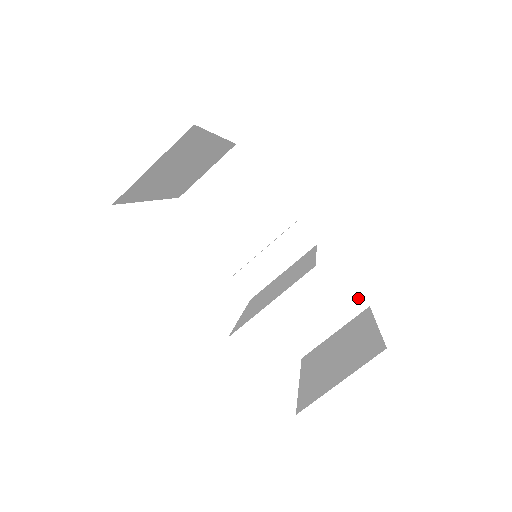
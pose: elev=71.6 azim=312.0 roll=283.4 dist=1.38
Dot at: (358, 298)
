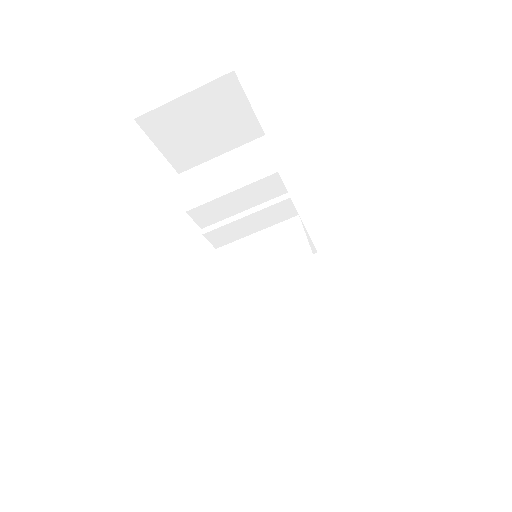
Dot at: (312, 248)
